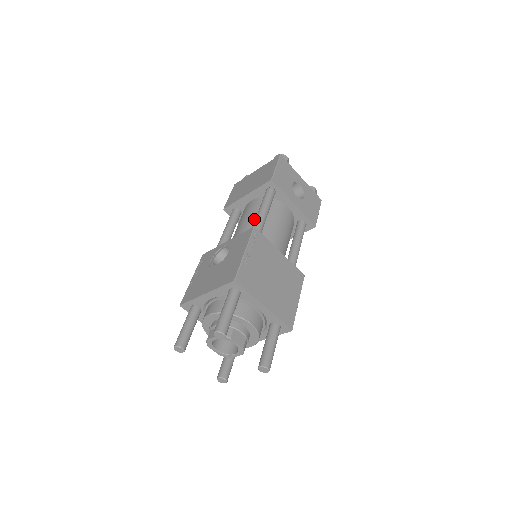
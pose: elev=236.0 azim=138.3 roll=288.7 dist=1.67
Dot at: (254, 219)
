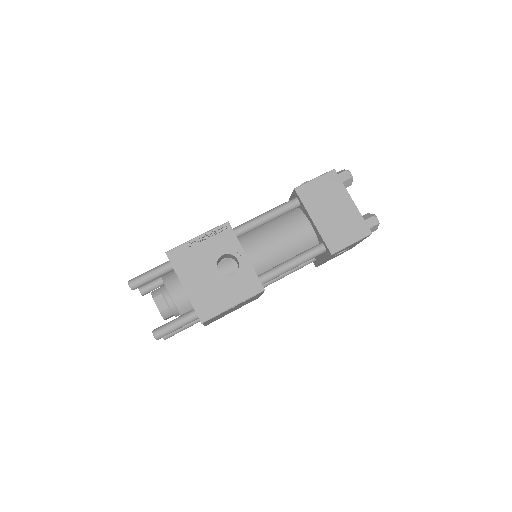
Dot at: (285, 253)
